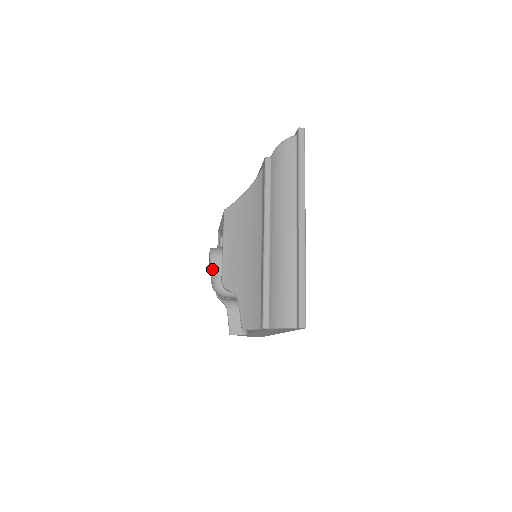
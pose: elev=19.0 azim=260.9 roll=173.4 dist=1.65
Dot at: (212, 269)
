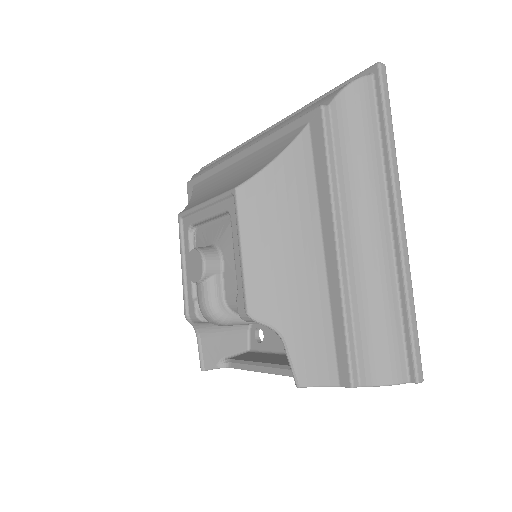
Dot at: (203, 283)
